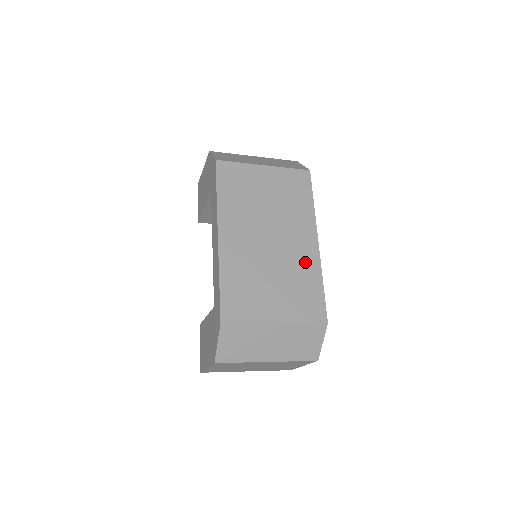
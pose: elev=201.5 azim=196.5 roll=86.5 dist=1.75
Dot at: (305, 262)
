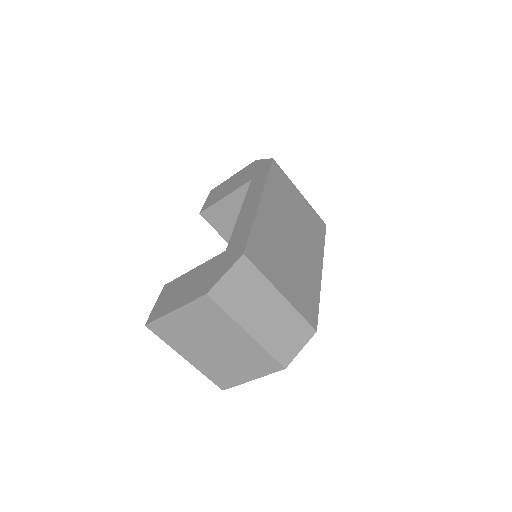
Dot at: (311, 274)
